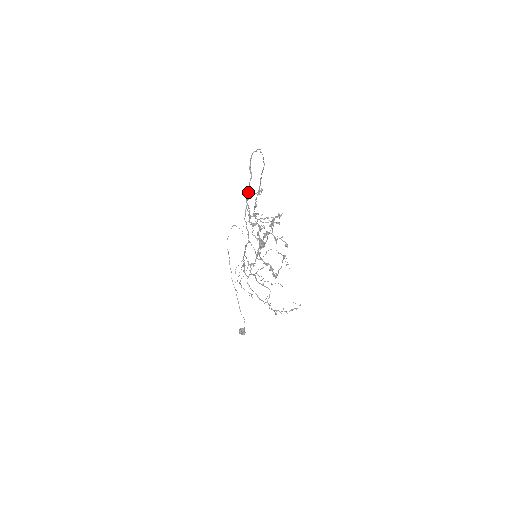
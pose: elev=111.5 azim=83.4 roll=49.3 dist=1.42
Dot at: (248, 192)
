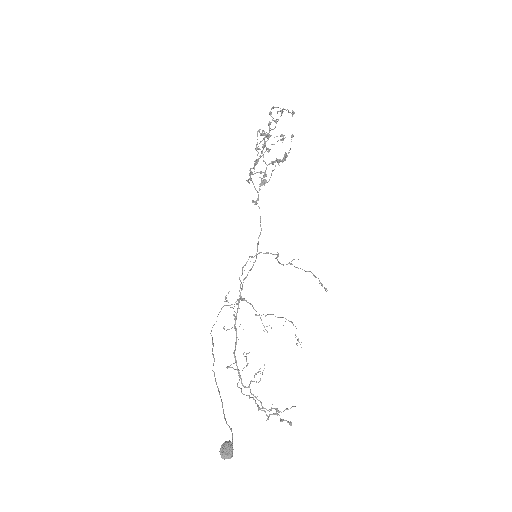
Dot at: (248, 180)
